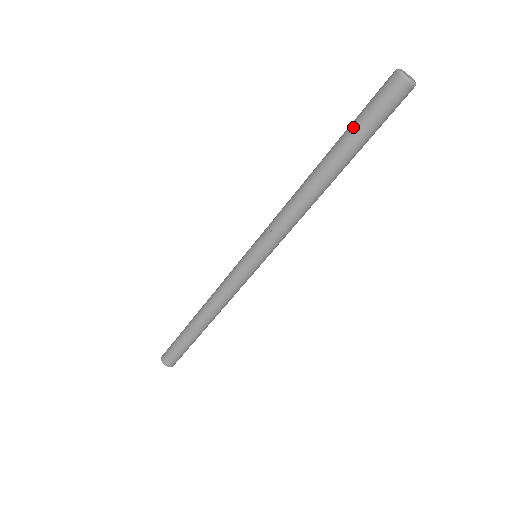
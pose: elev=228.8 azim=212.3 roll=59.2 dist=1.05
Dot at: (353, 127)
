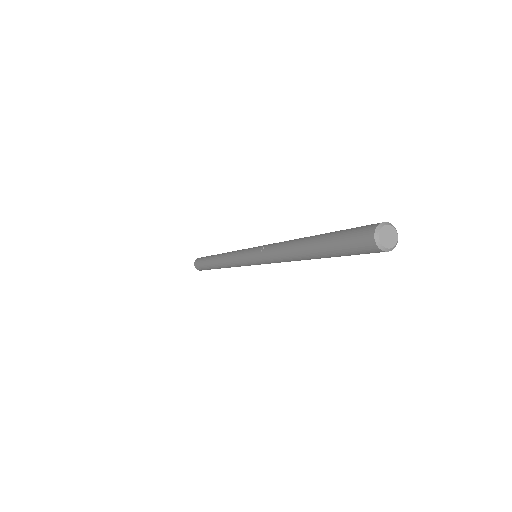
Dot at: (332, 235)
